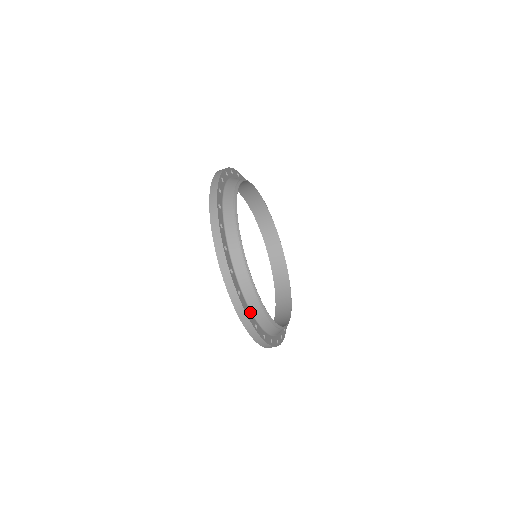
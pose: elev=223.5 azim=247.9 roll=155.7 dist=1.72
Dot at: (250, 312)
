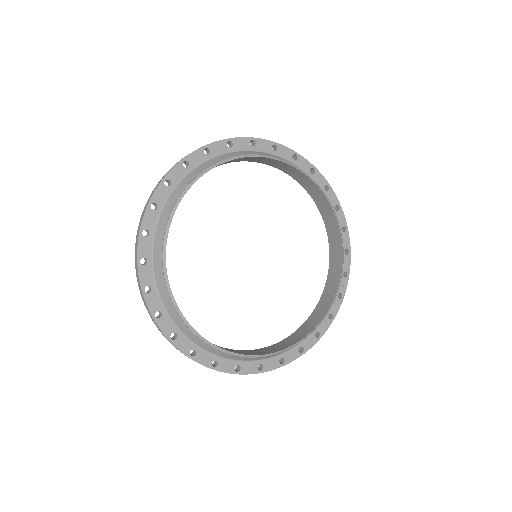
Dot at: (168, 316)
